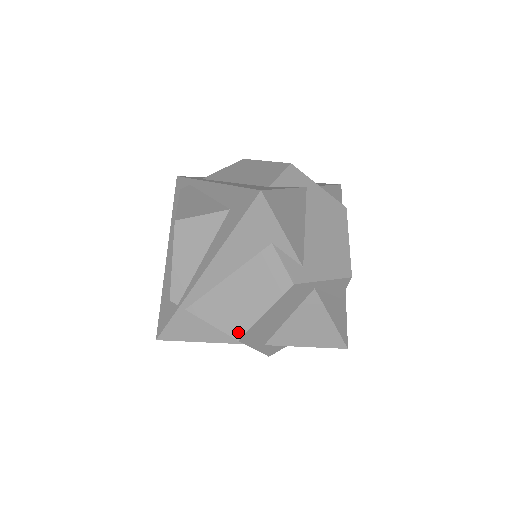
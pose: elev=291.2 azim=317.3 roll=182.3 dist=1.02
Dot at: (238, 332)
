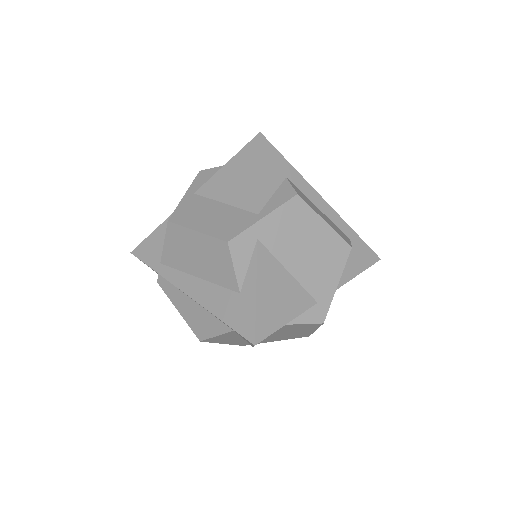
Dot at: (305, 336)
